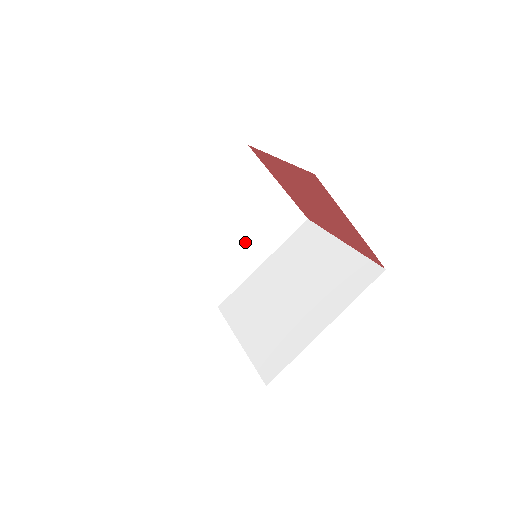
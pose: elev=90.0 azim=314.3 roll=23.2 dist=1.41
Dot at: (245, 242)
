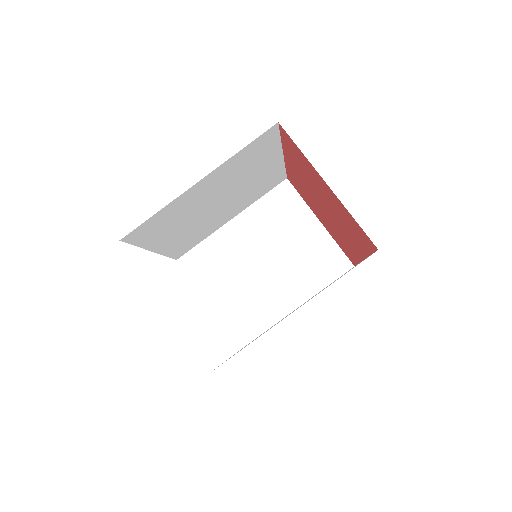
Dot at: (278, 279)
